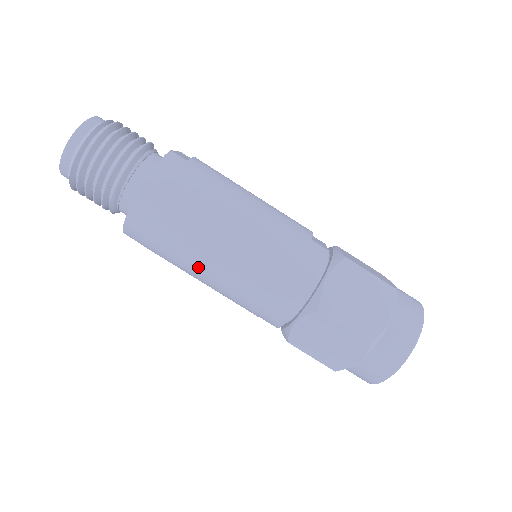
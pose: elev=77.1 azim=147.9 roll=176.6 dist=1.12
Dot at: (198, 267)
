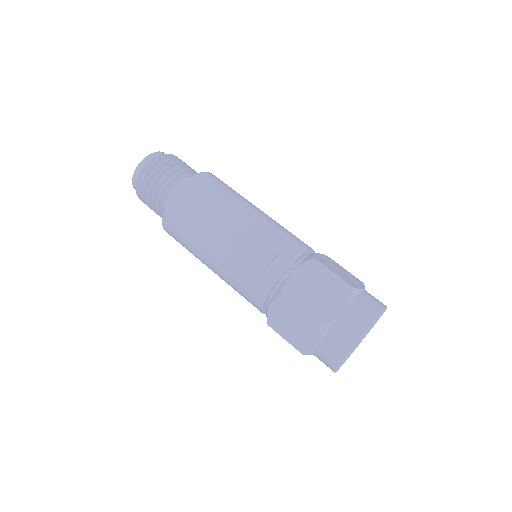
Dot at: occluded
